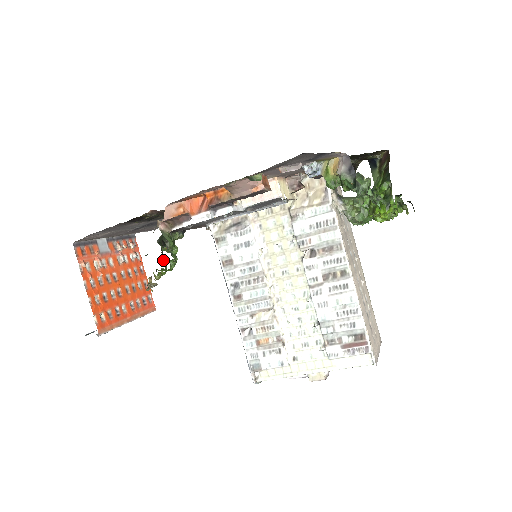
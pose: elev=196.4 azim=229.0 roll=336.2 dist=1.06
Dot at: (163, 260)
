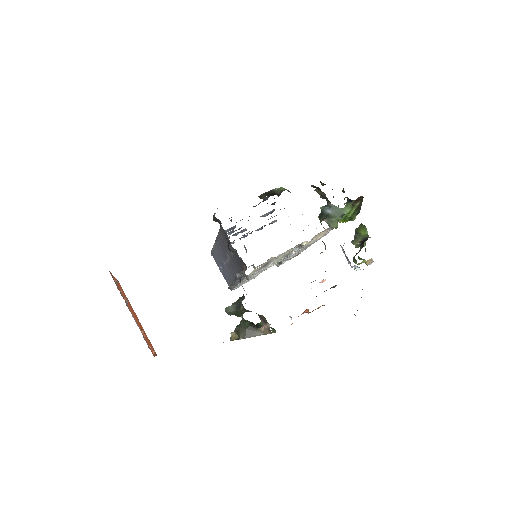
Dot at: occluded
